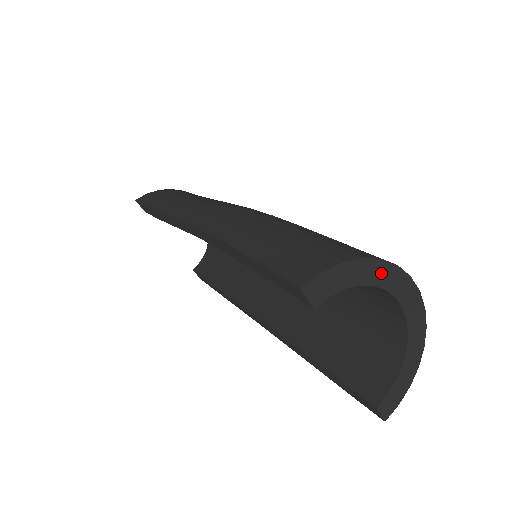
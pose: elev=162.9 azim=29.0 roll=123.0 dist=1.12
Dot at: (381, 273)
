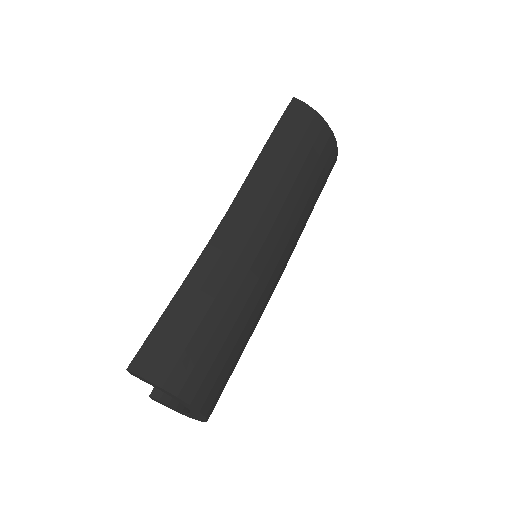
Dot at: (185, 404)
